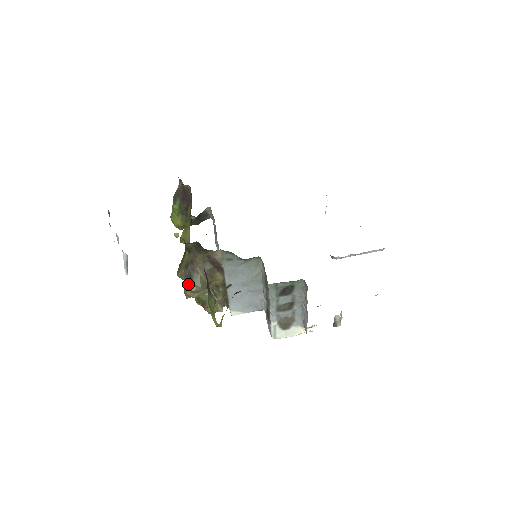
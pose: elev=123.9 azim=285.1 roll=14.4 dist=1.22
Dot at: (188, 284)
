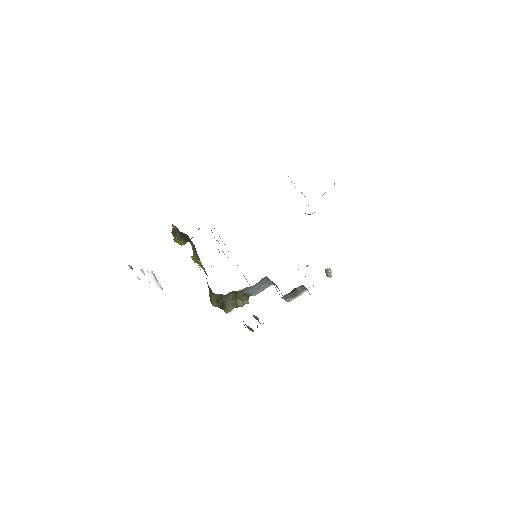
Dot at: (223, 309)
